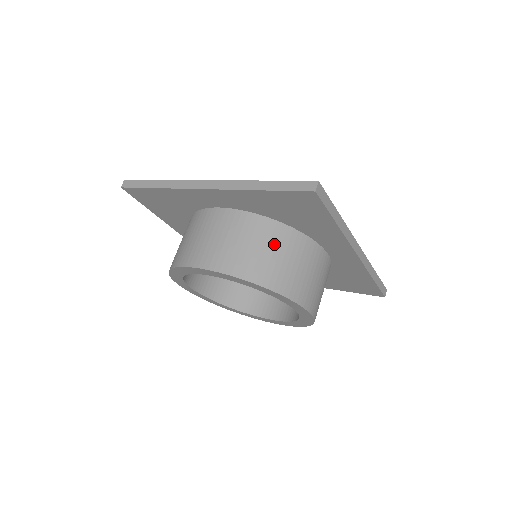
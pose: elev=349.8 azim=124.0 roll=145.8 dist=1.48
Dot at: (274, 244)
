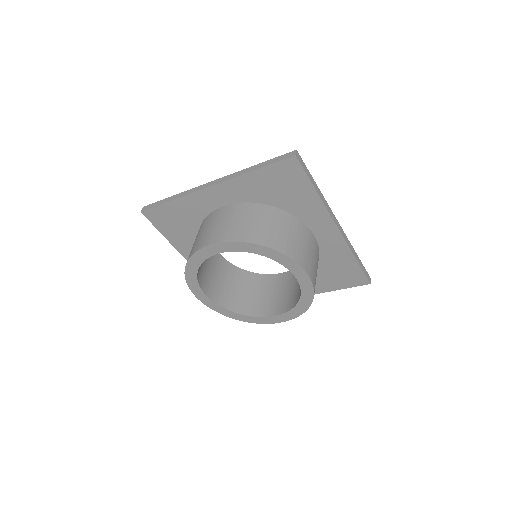
Dot at: (270, 220)
